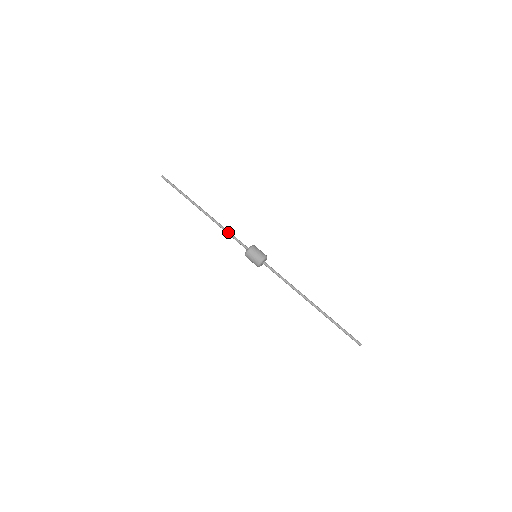
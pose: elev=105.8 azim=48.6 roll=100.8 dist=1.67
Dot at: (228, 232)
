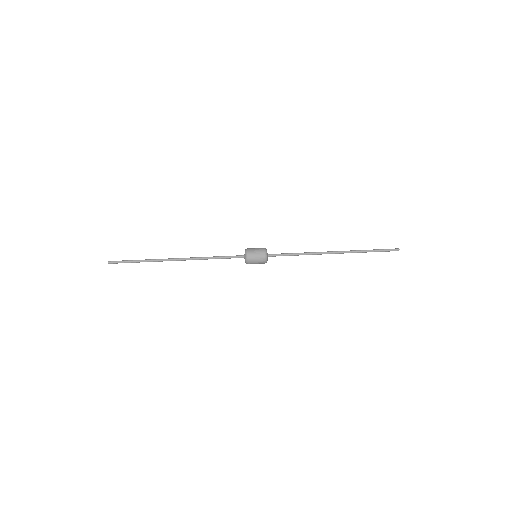
Dot at: (214, 257)
